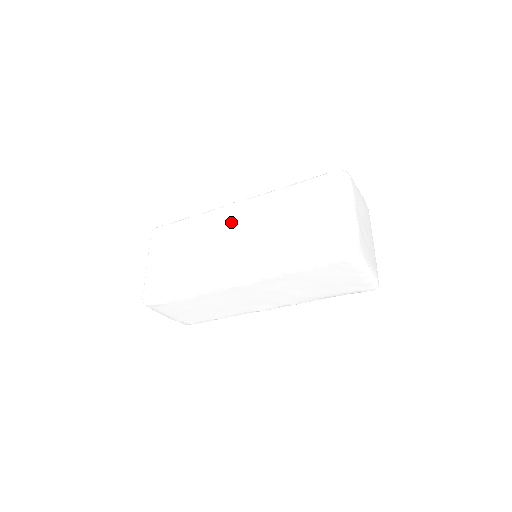
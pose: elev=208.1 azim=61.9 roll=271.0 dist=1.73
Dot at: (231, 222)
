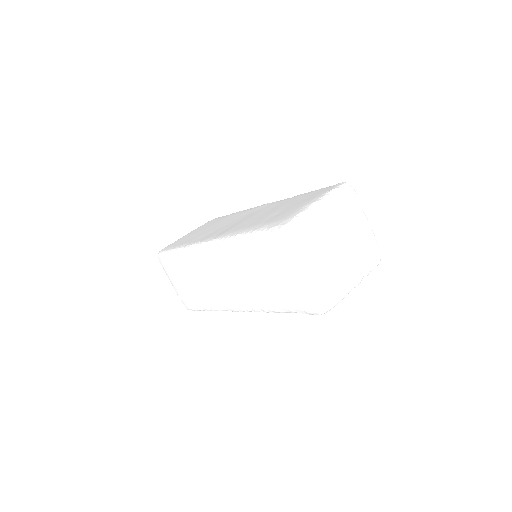
Dot at: (249, 213)
